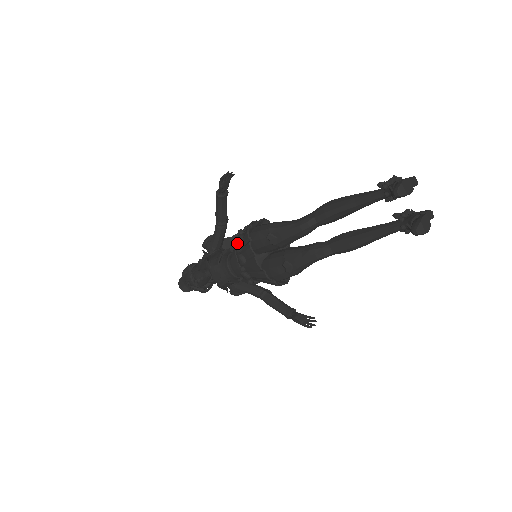
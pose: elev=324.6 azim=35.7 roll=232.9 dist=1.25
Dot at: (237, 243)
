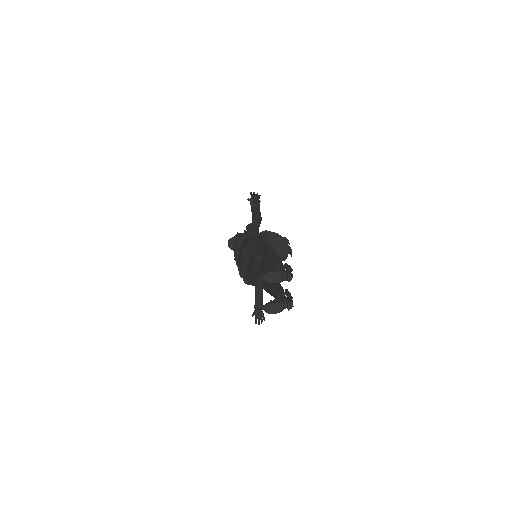
Dot at: (239, 240)
